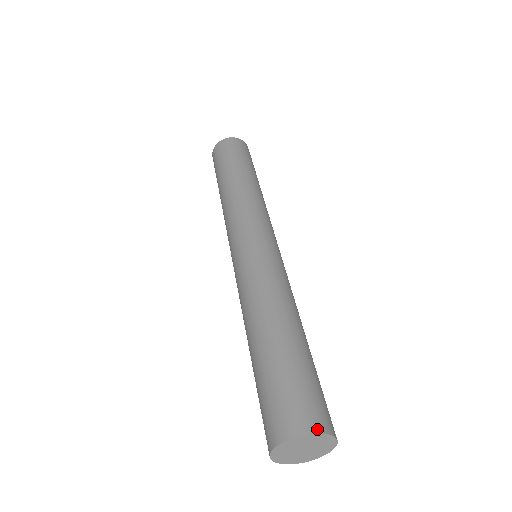
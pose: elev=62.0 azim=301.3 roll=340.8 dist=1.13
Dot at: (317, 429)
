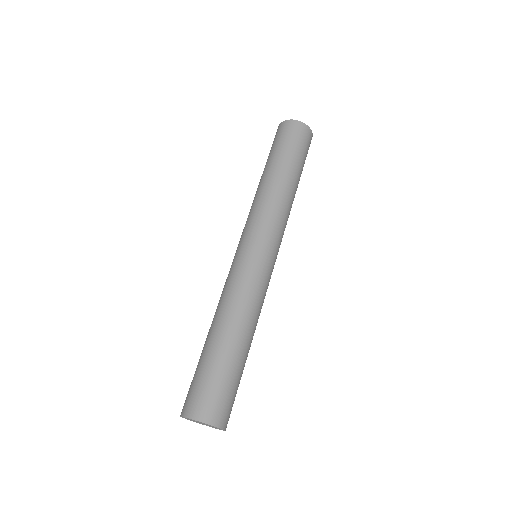
Dot at: (198, 418)
